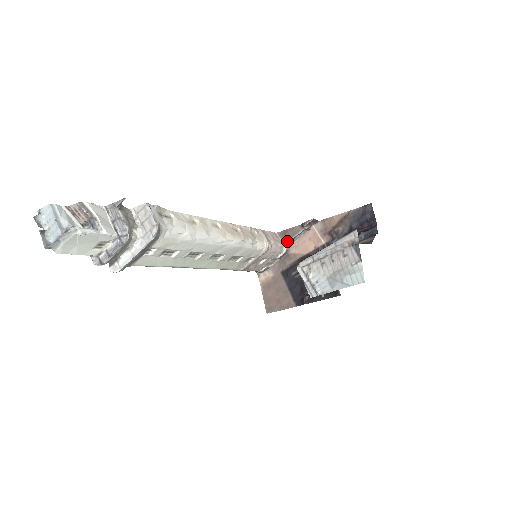
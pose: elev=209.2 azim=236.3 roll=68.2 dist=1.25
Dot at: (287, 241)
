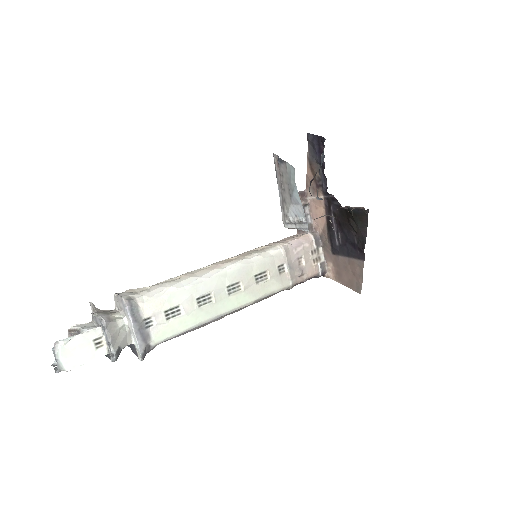
Dot at: occluded
